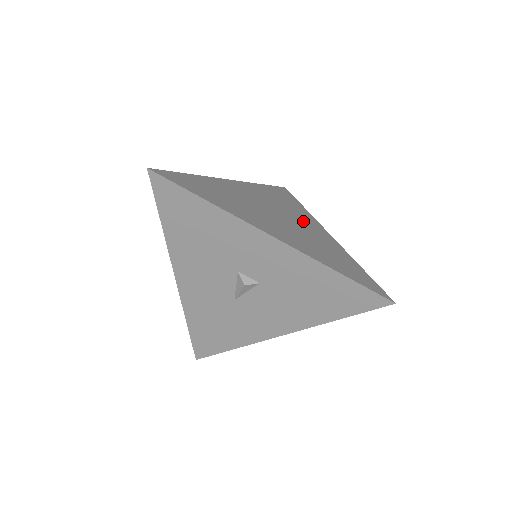
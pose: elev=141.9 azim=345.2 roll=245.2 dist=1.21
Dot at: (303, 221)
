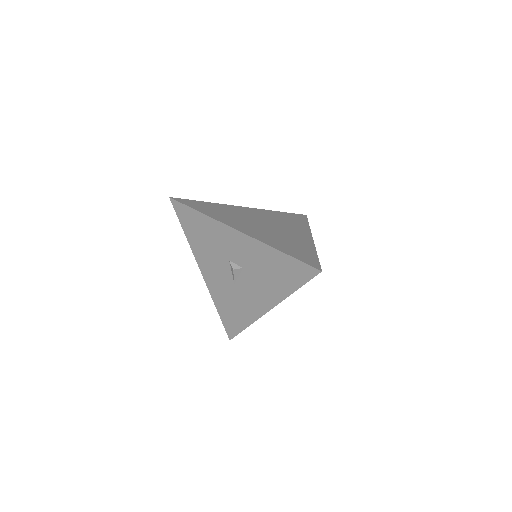
Dot at: (291, 229)
